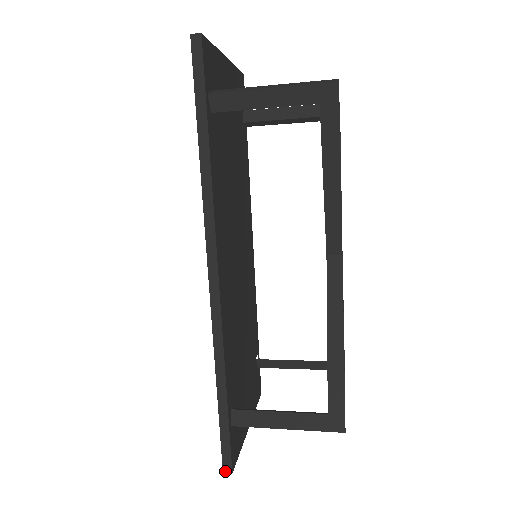
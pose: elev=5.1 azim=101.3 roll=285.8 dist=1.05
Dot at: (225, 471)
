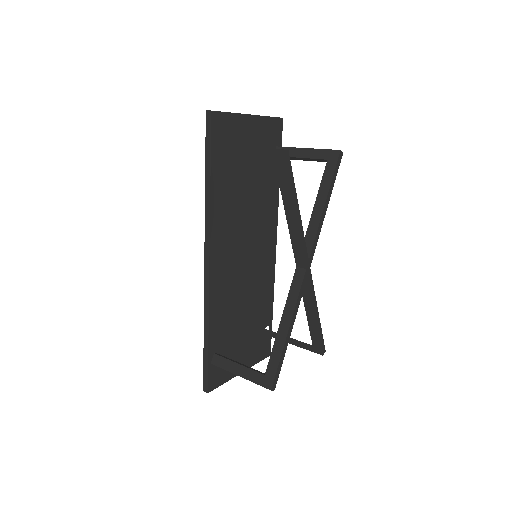
Dot at: (204, 390)
